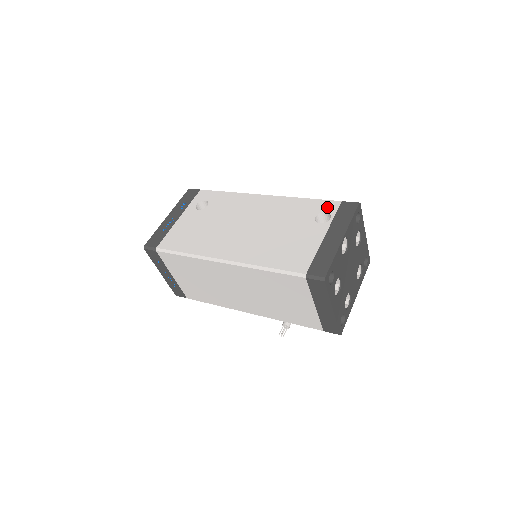
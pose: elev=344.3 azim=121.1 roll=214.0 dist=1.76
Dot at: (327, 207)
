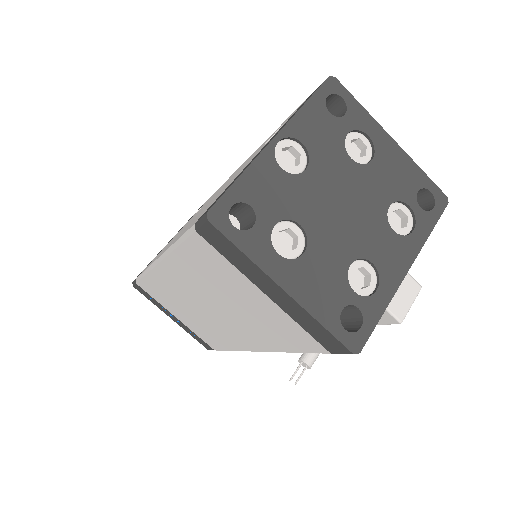
Dot at: occluded
